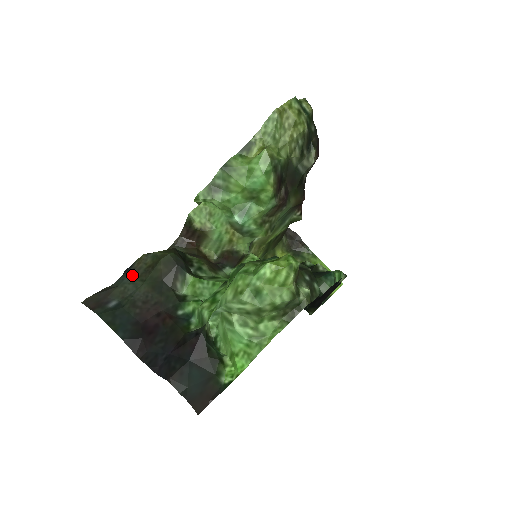
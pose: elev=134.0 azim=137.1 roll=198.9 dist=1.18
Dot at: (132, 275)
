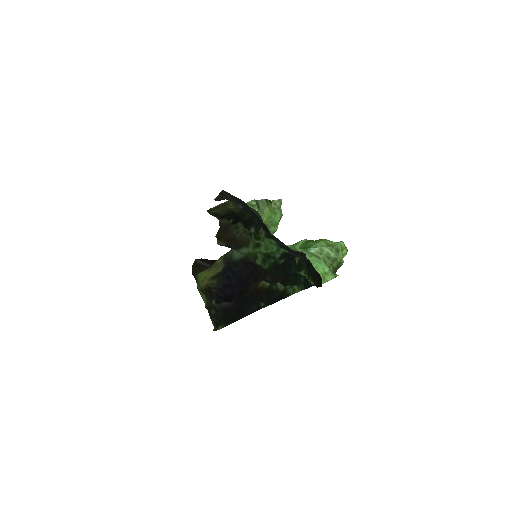
Dot at: occluded
